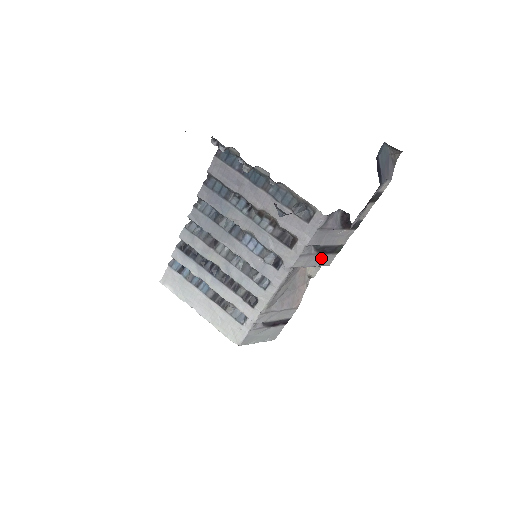
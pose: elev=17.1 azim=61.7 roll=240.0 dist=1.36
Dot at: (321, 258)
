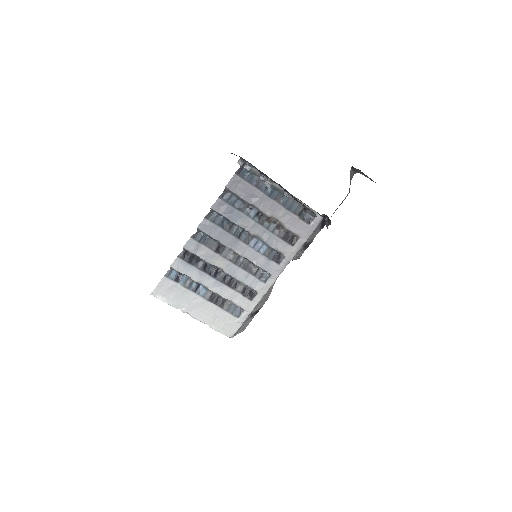
Dot at: (301, 252)
